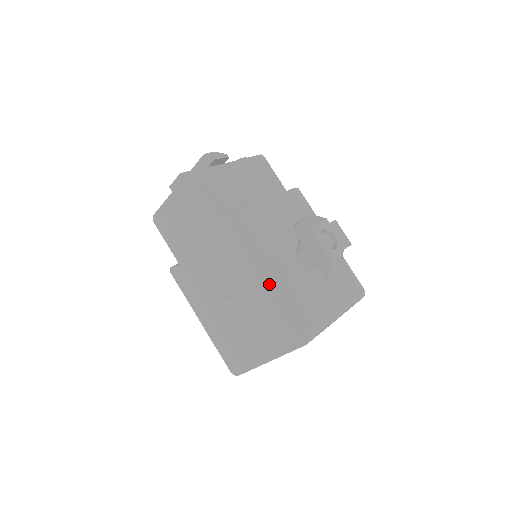
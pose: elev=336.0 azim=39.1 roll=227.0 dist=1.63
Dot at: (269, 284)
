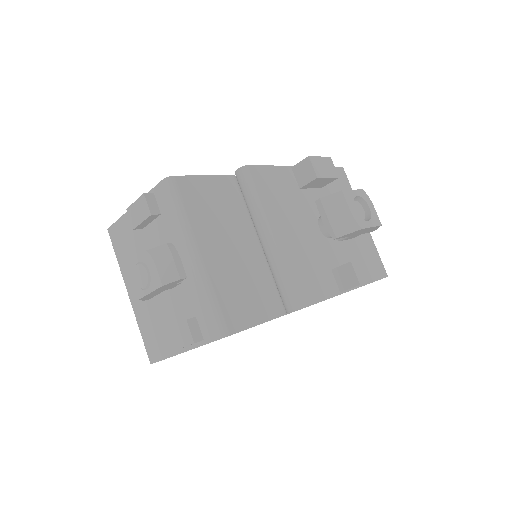
Dot at: occluded
